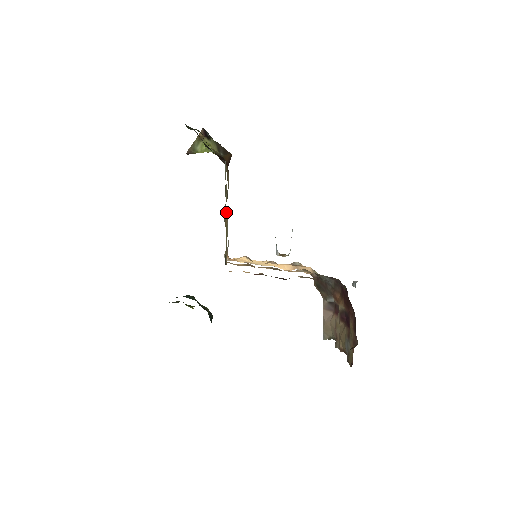
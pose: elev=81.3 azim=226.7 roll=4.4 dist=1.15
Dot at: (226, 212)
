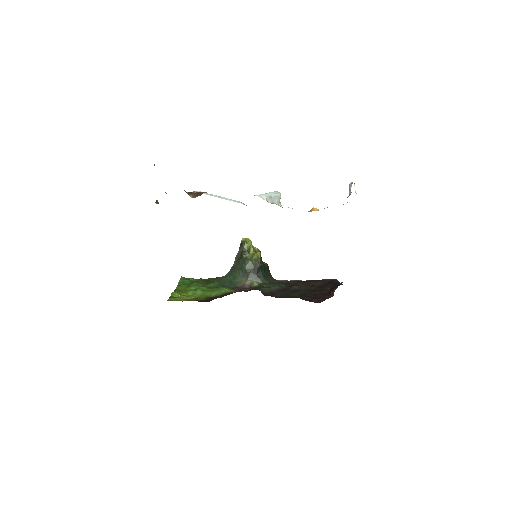
Dot at: occluded
